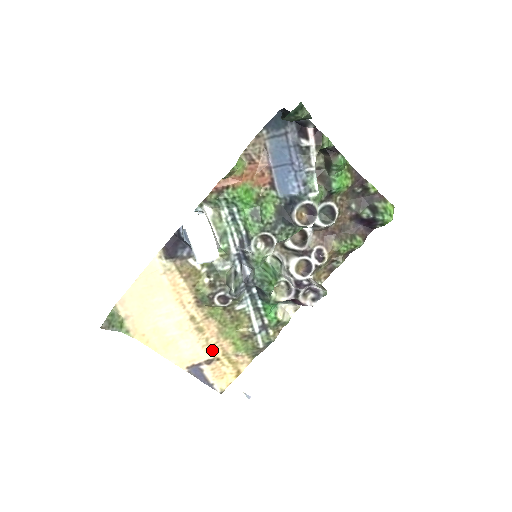
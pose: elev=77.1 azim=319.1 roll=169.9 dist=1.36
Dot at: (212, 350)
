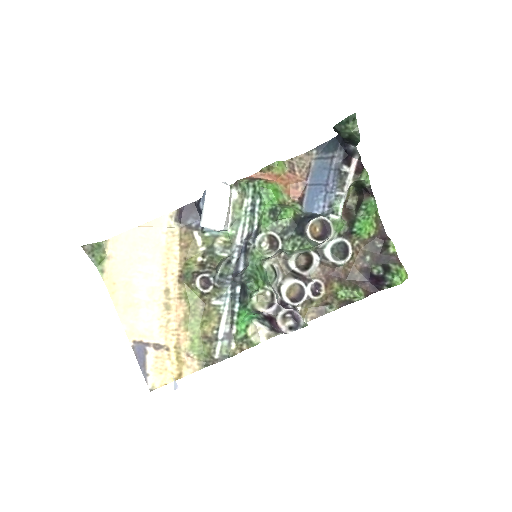
Dot at: (167, 335)
